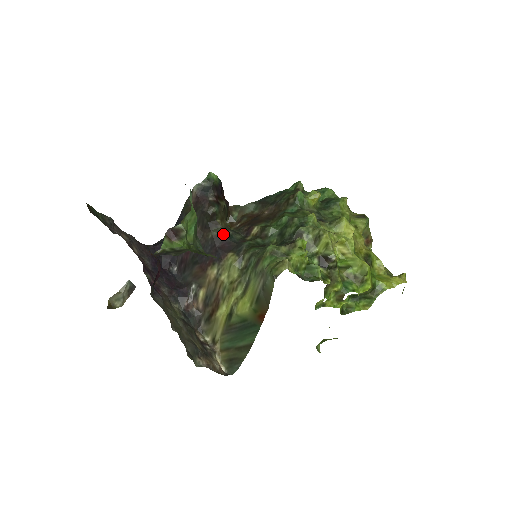
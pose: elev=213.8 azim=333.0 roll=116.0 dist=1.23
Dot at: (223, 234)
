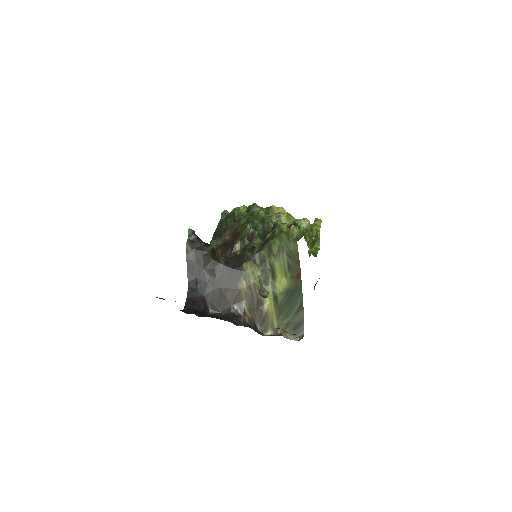
Dot at: (227, 259)
